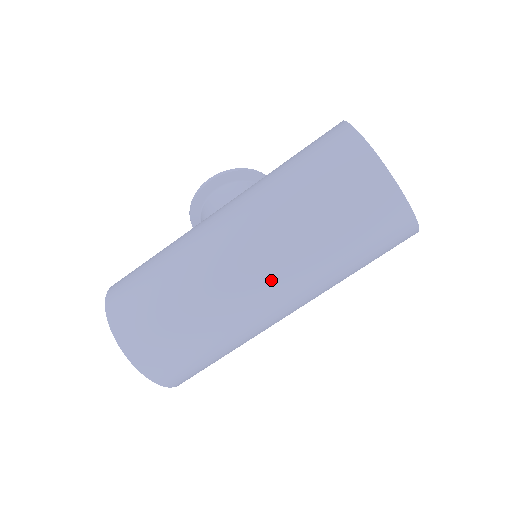
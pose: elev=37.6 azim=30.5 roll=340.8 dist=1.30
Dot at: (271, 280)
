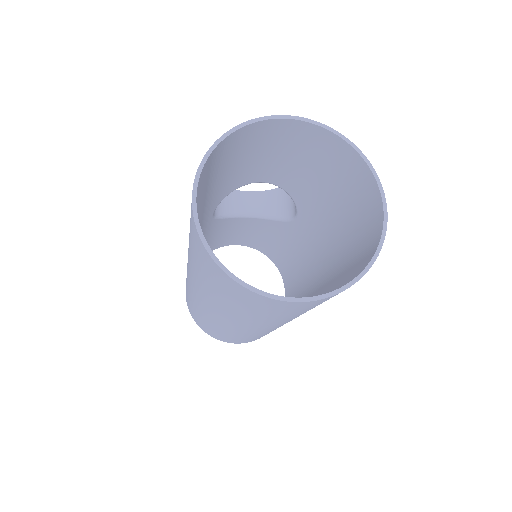
Dot at: (229, 322)
